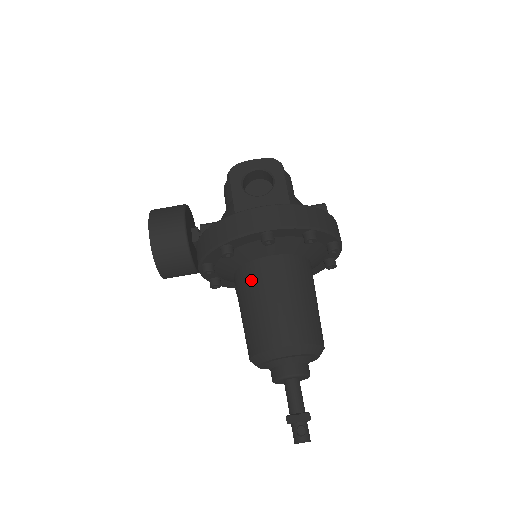
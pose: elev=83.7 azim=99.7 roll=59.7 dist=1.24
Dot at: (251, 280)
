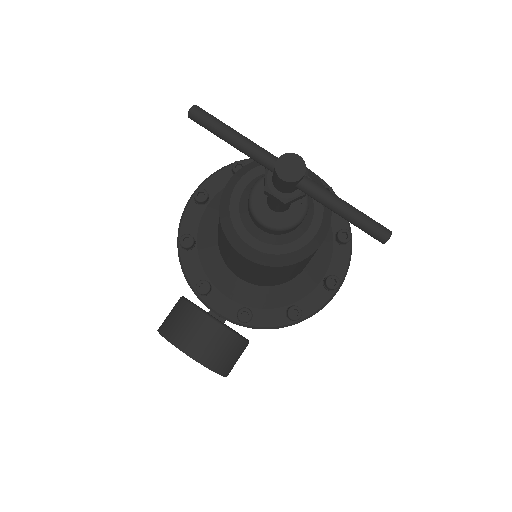
Dot at: occluded
